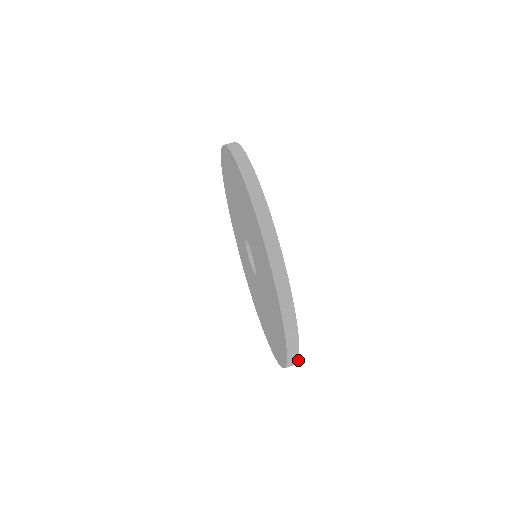
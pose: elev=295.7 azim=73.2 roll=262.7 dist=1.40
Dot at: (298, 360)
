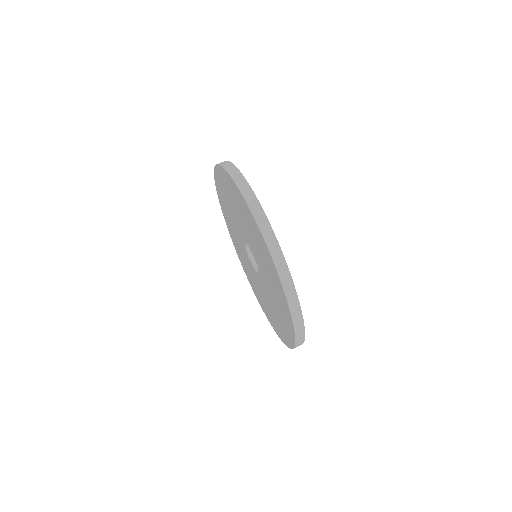
Dot at: (303, 319)
